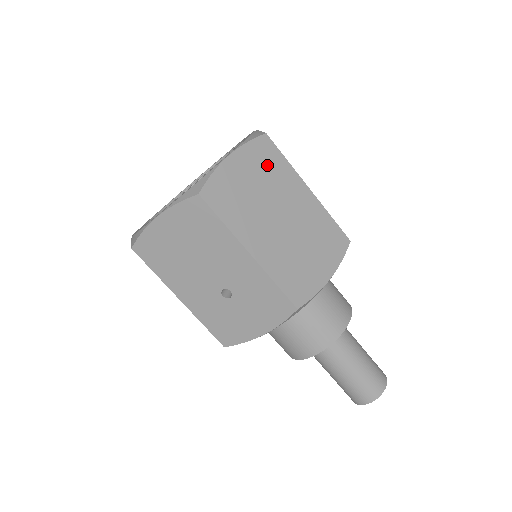
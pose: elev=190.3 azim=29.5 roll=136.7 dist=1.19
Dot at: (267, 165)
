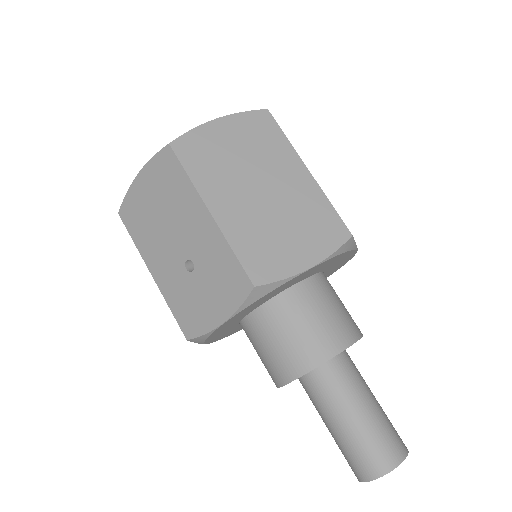
Dot at: (259, 136)
